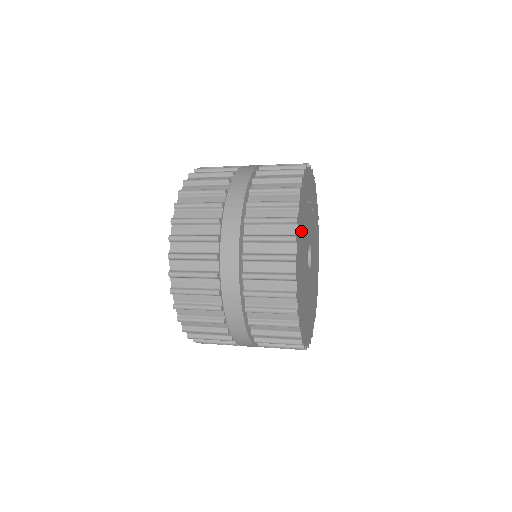
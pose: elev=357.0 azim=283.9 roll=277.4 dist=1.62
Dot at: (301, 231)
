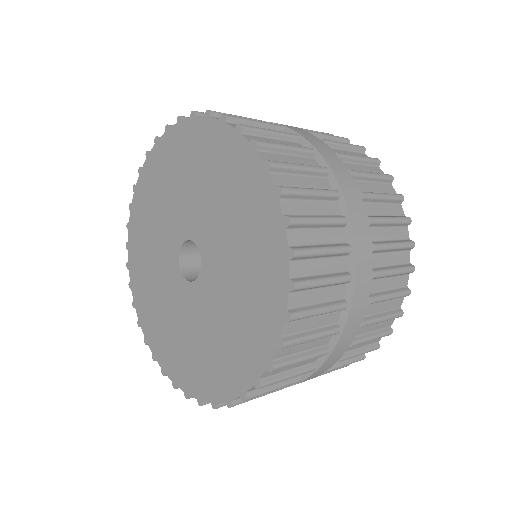
Dot at: occluded
